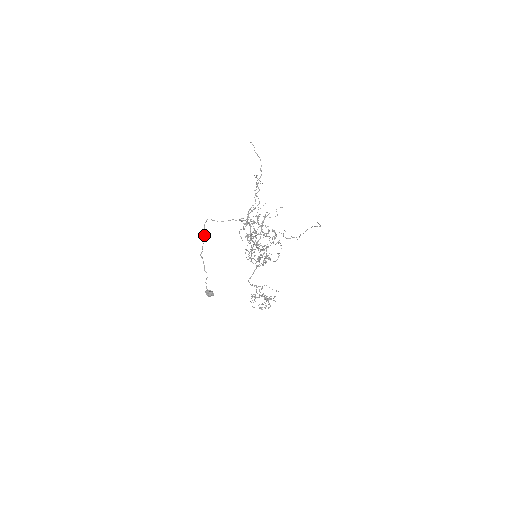
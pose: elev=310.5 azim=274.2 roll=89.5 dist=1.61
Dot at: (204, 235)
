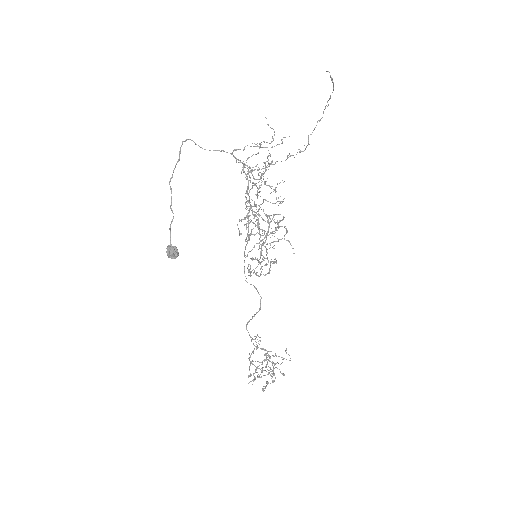
Dot at: (179, 153)
